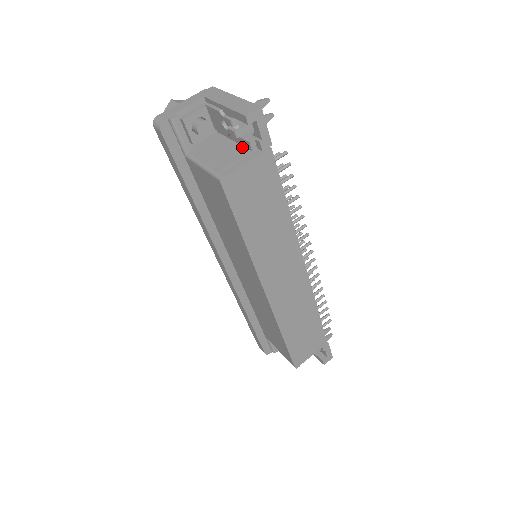
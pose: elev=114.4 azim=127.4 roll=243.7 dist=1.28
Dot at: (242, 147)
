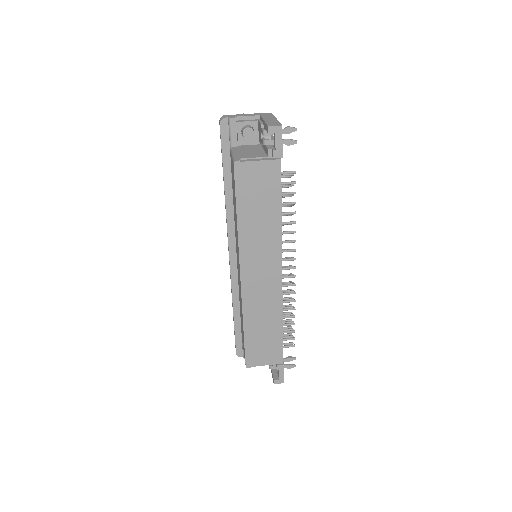
Dot at: (265, 153)
